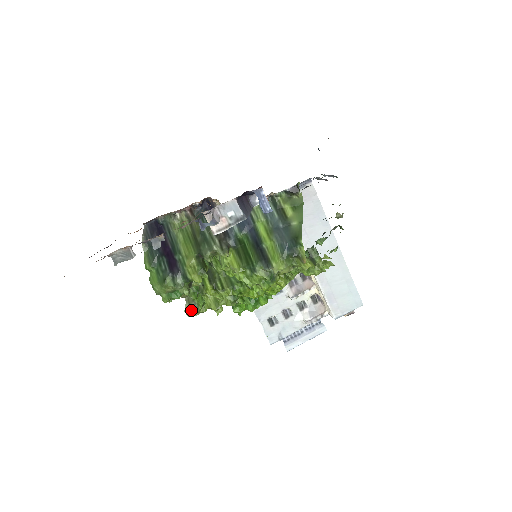
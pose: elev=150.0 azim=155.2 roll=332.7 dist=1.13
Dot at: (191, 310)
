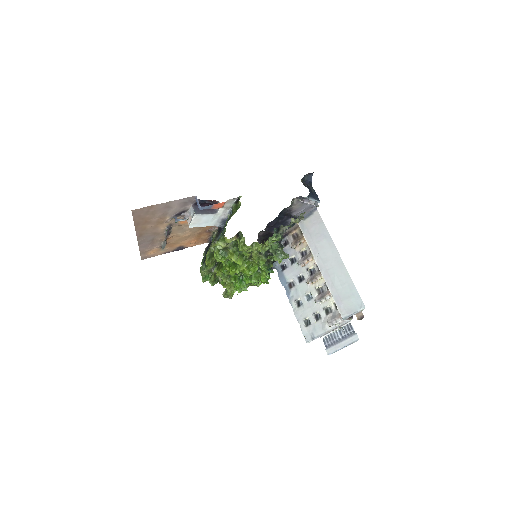
Dot at: (225, 293)
